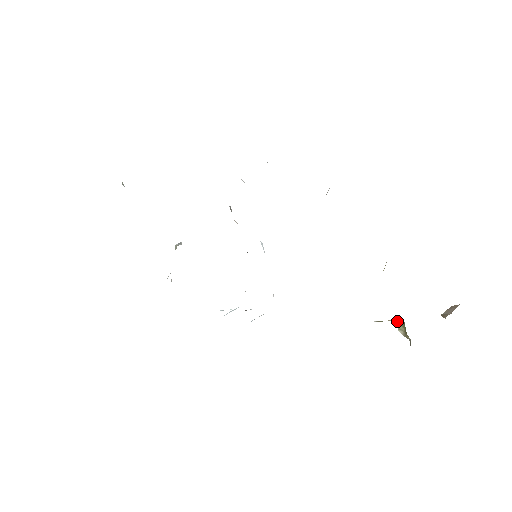
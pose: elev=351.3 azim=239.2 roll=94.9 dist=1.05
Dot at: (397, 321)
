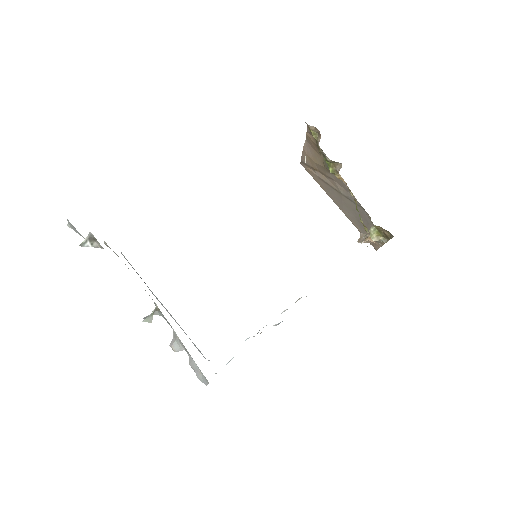
Dot at: (370, 232)
